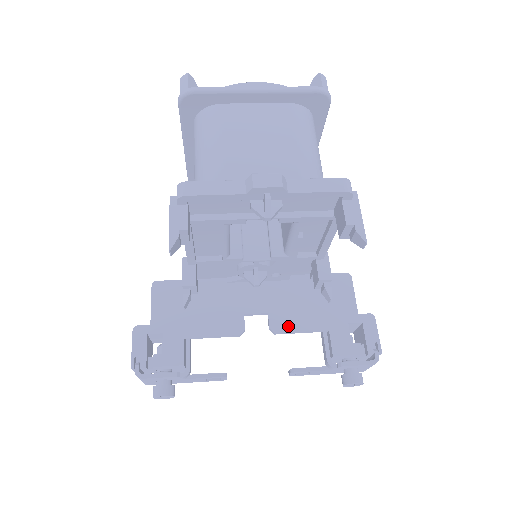
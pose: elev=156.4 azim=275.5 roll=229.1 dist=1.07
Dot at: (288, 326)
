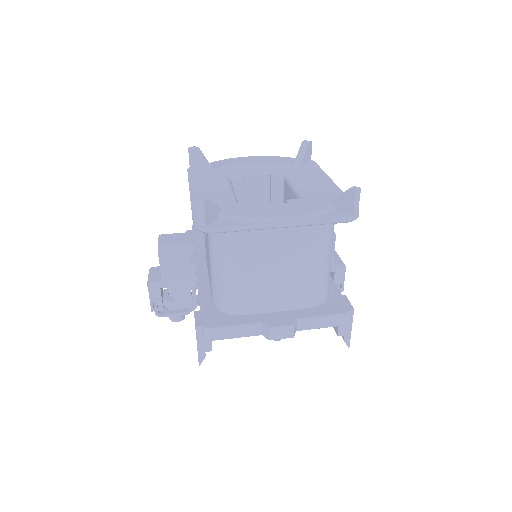
Dot at: occluded
